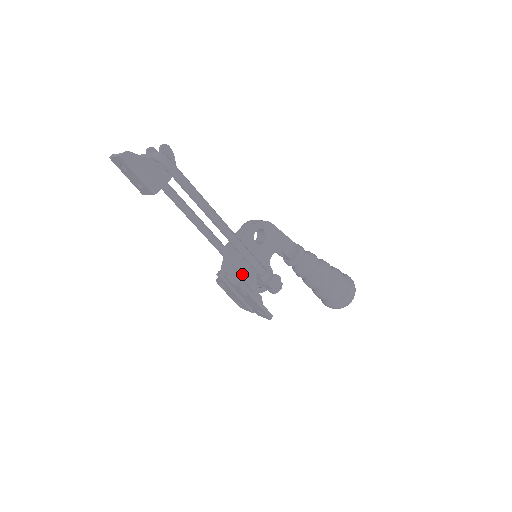
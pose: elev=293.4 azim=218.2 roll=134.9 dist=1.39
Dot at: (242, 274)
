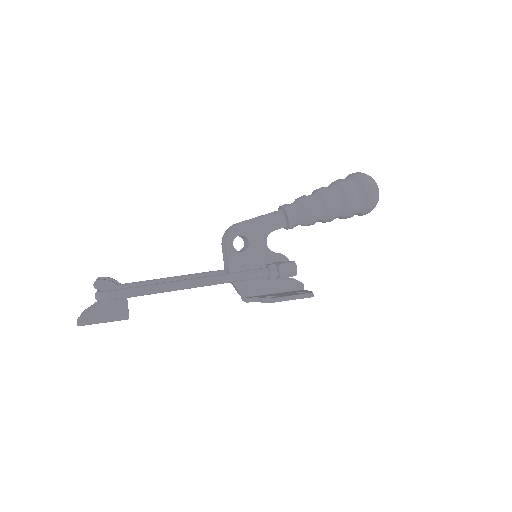
Dot at: (257, 285)
